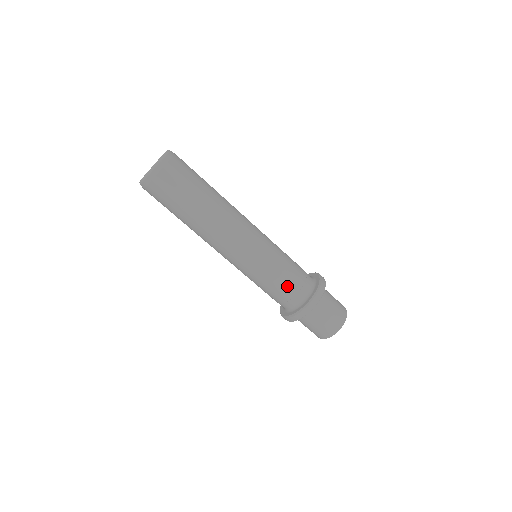
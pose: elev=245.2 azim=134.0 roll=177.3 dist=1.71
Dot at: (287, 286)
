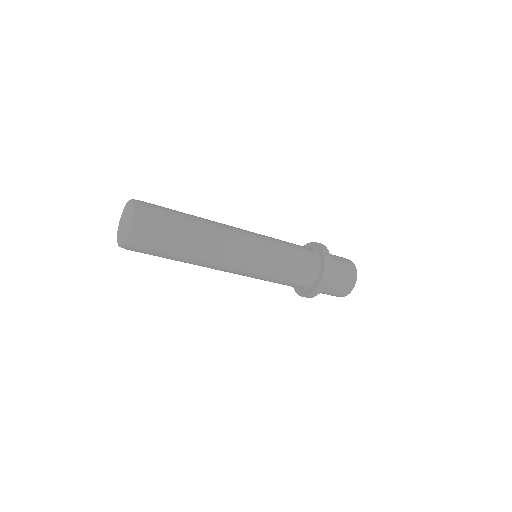
Dot at: occluded
